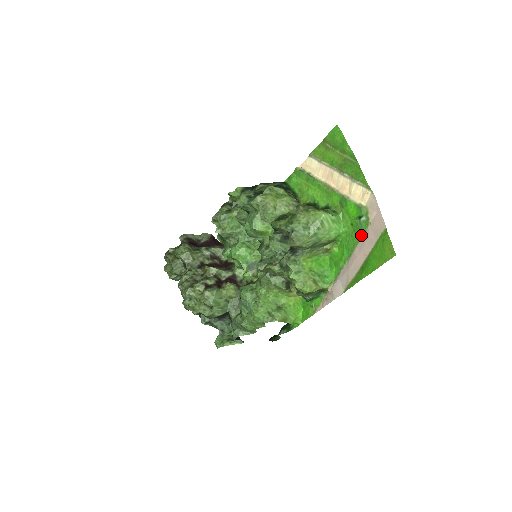
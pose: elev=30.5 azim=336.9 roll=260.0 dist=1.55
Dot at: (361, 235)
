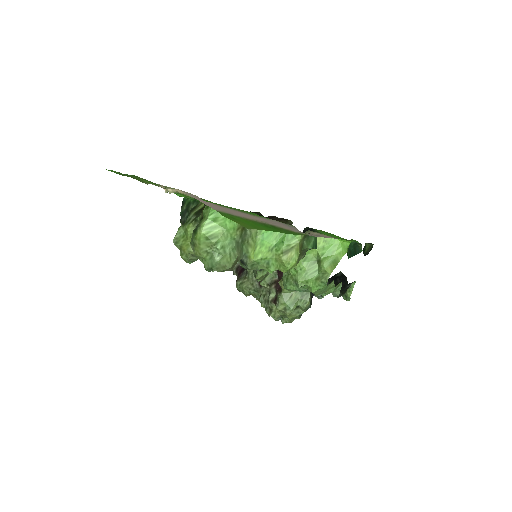
Dot at: (233, 210)
